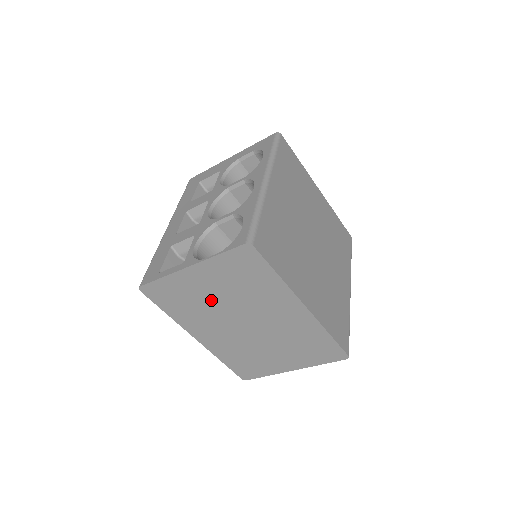
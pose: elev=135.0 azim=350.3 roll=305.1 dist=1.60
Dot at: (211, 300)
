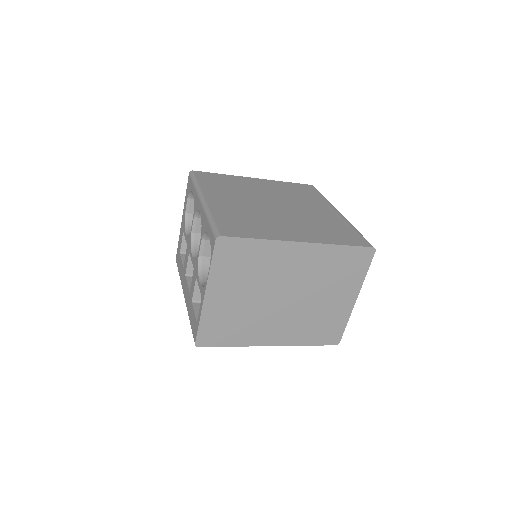
Dot at: (245, 304)
